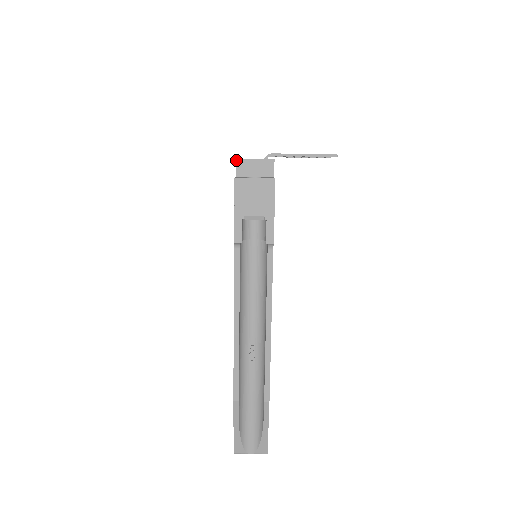
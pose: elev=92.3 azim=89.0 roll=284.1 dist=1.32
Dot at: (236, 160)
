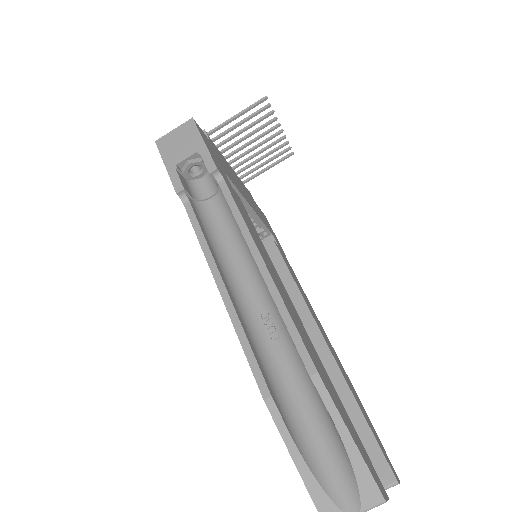
Dot at: occluded
